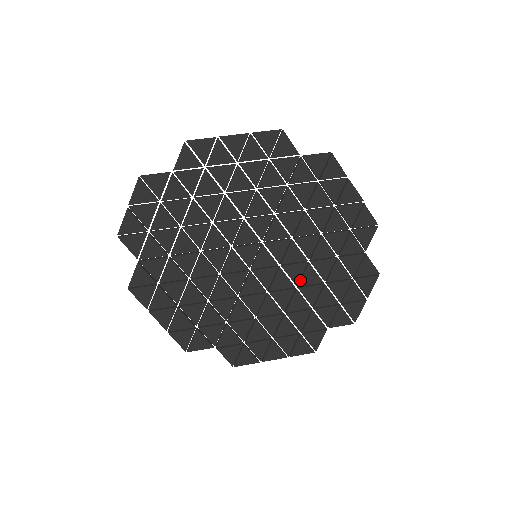
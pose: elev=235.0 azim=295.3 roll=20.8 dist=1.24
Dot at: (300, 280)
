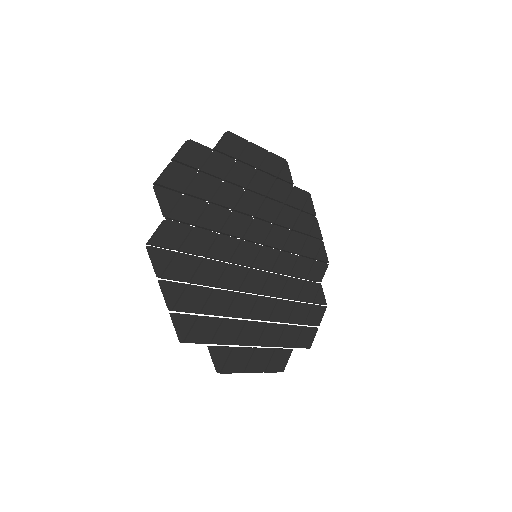
Dot at: (281, 292)
